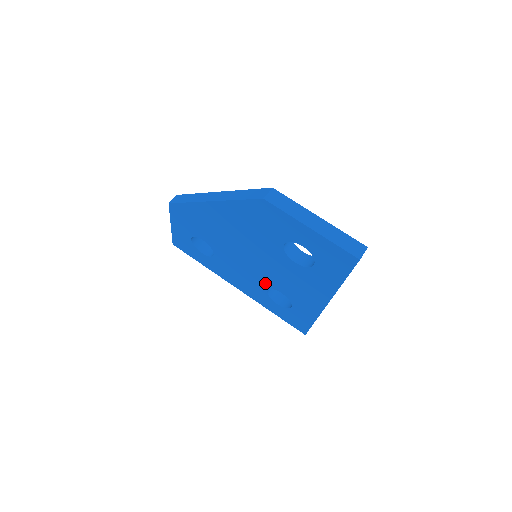
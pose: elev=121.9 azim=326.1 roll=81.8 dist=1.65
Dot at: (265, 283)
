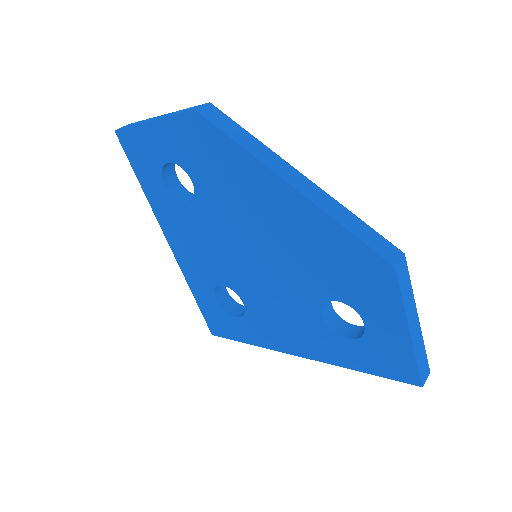
Dot at: (232, 281)
